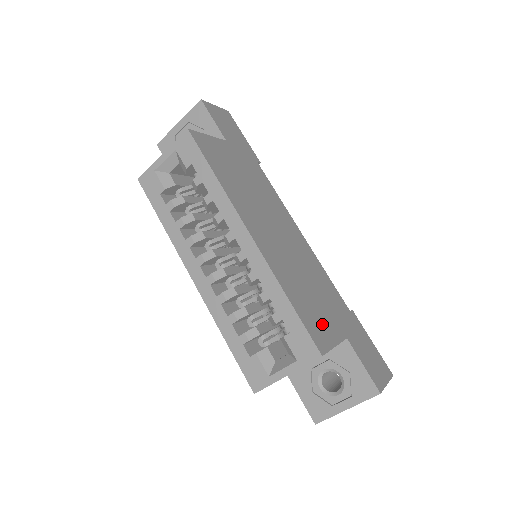
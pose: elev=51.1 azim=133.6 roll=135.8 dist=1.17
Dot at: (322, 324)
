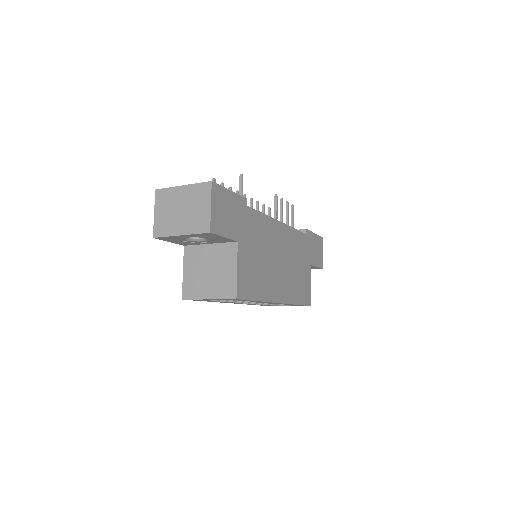
Dot at: (306, 284)
